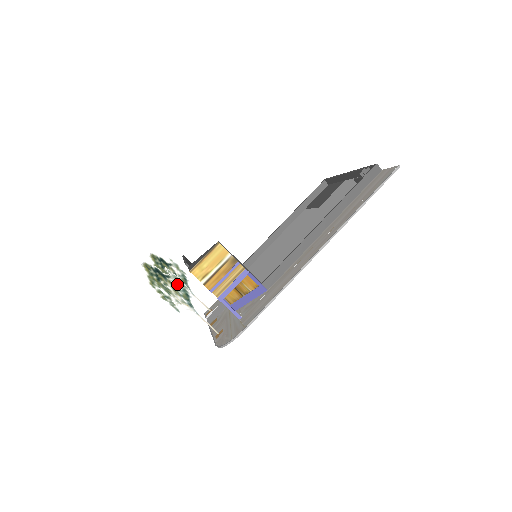
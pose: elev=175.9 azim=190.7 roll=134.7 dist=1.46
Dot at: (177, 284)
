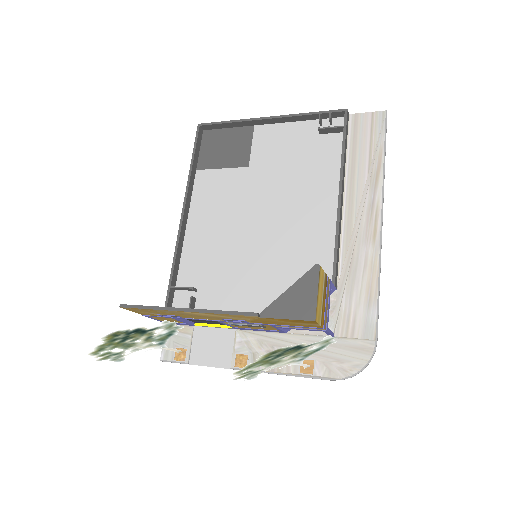
Dot at: (317, 346)
